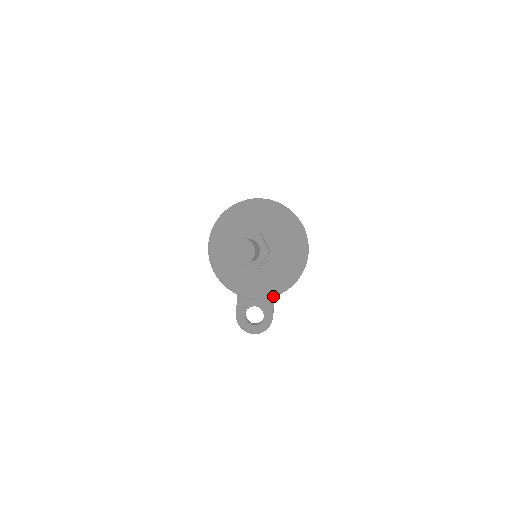
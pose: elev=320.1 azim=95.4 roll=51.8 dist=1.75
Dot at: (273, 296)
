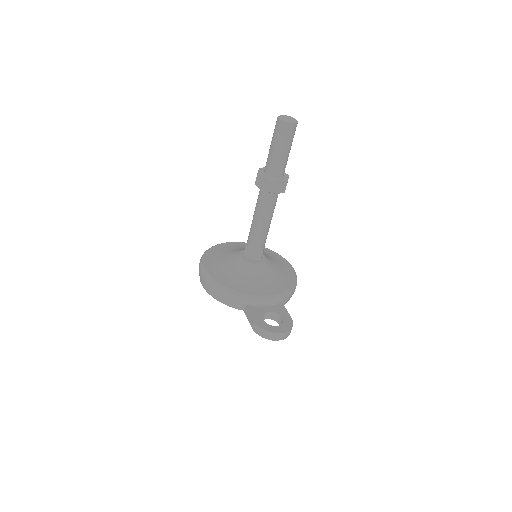
Dot at: (283, 296)
